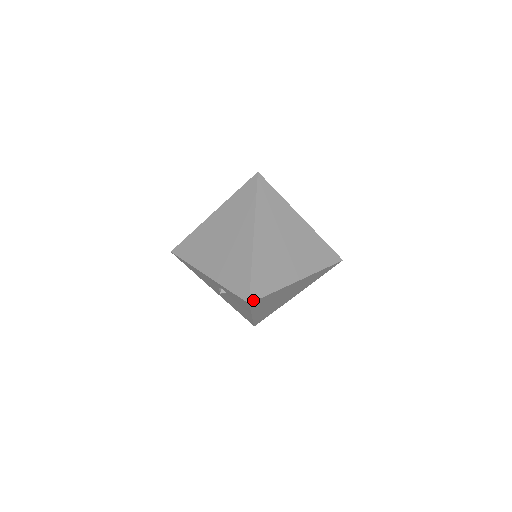
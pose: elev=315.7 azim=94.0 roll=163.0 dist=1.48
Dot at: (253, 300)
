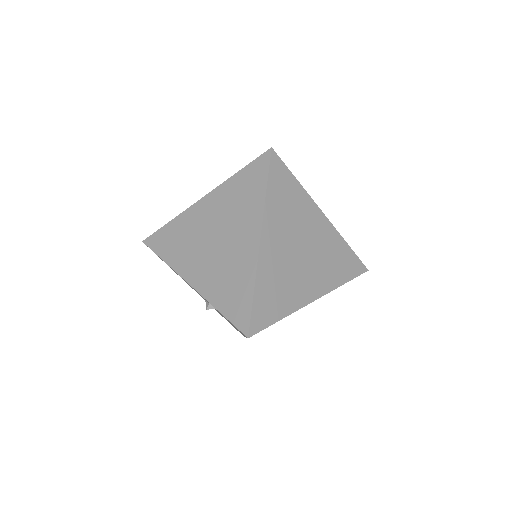
Dot at: (254, 333)
